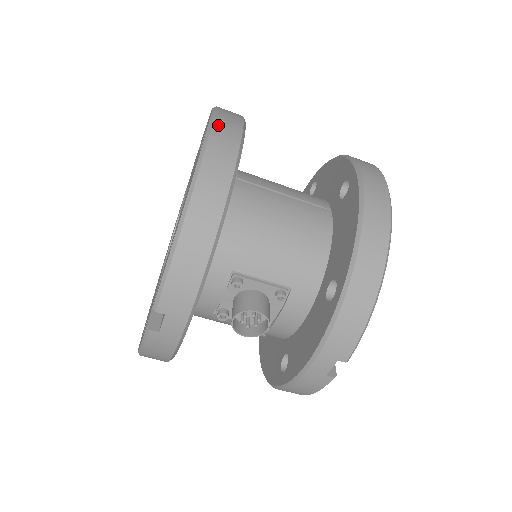
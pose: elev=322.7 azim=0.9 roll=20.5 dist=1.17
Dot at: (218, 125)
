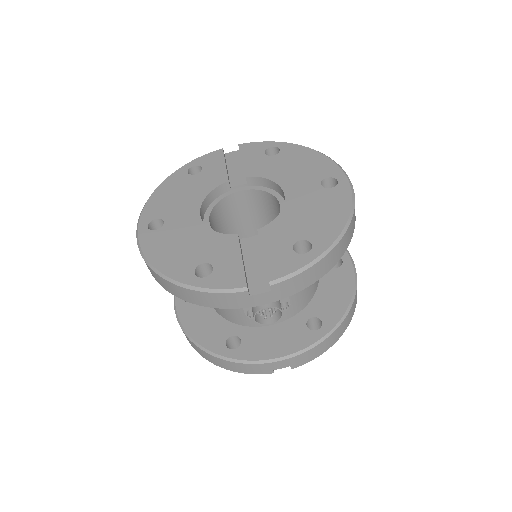
Dot at: occluded
